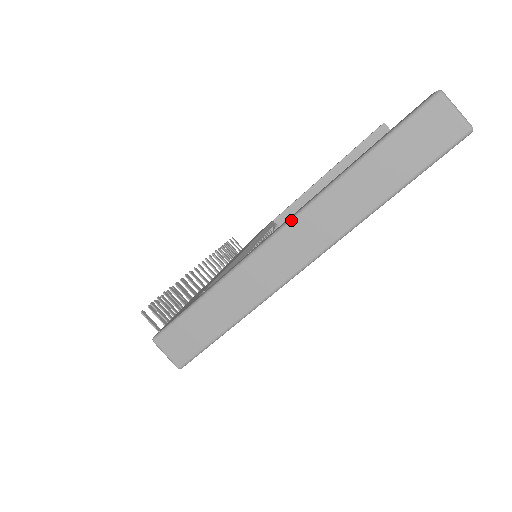
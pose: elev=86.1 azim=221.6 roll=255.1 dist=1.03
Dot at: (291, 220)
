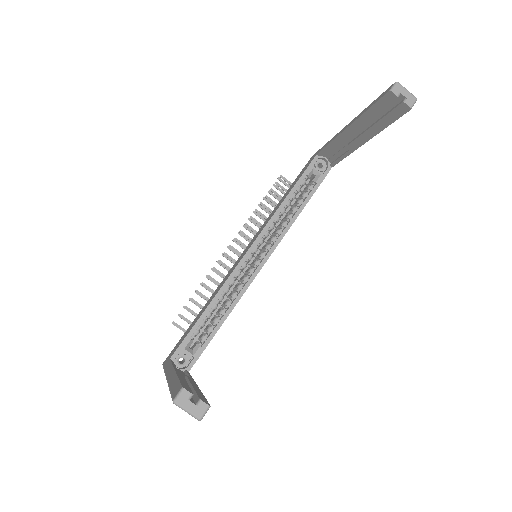
Dot at: occluded
